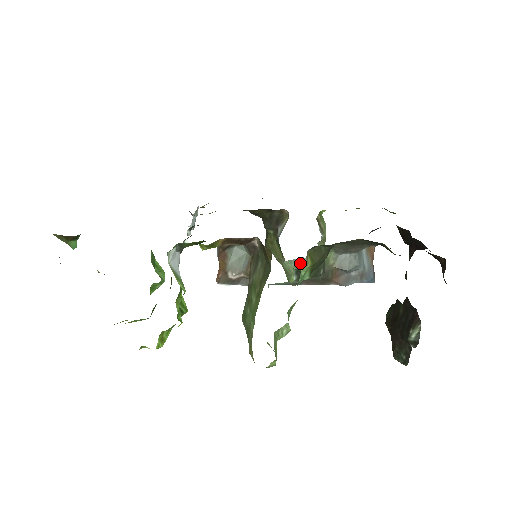
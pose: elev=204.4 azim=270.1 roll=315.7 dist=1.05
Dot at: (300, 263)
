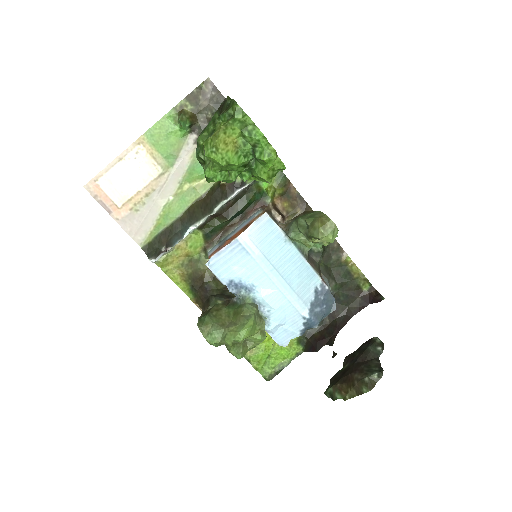
Dot at: (258, 312)
